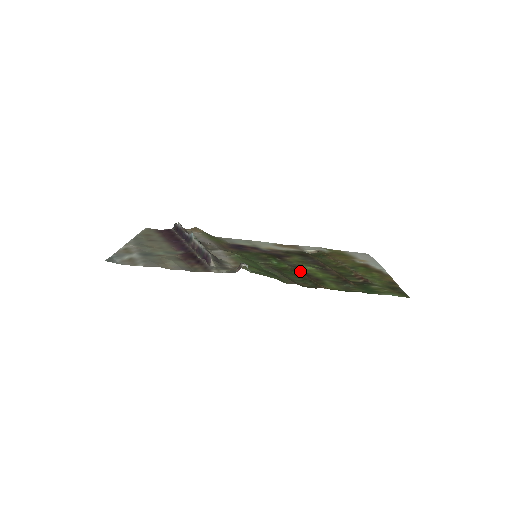
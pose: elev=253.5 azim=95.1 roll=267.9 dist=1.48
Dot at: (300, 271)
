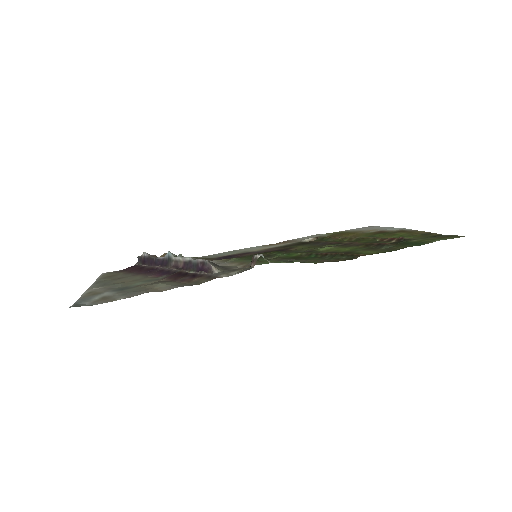
Dot at: (319, 252)
